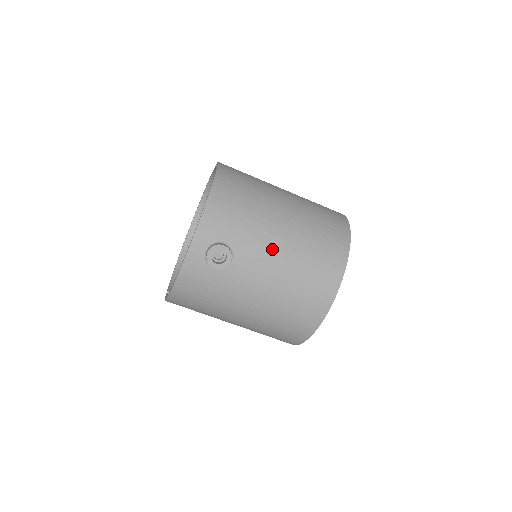
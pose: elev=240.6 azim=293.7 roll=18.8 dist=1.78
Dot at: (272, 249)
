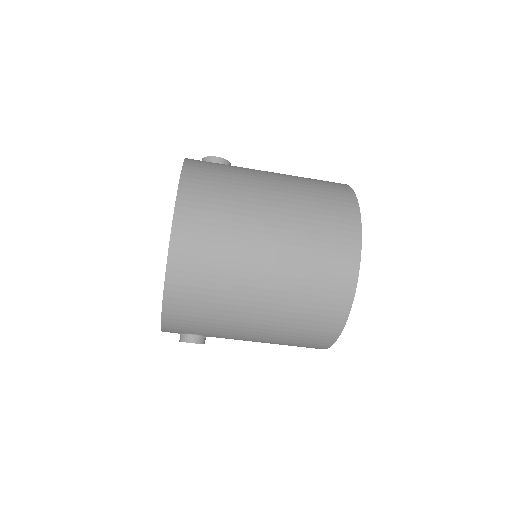
Dot at: (246, 337)
